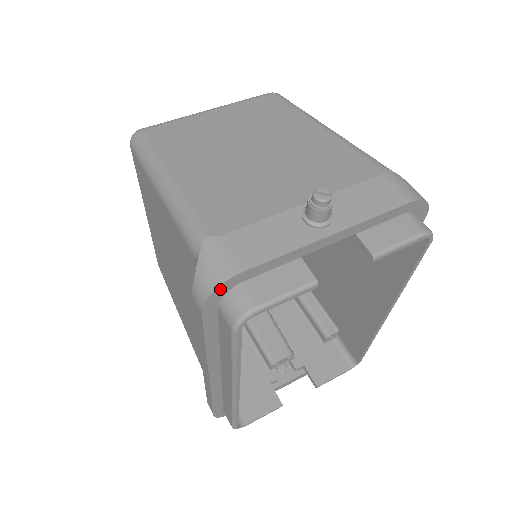
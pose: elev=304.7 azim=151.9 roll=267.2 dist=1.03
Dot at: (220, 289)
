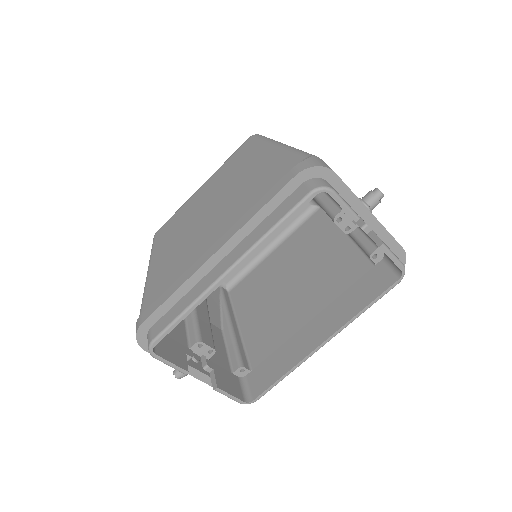
Dot at: (320, 170)
